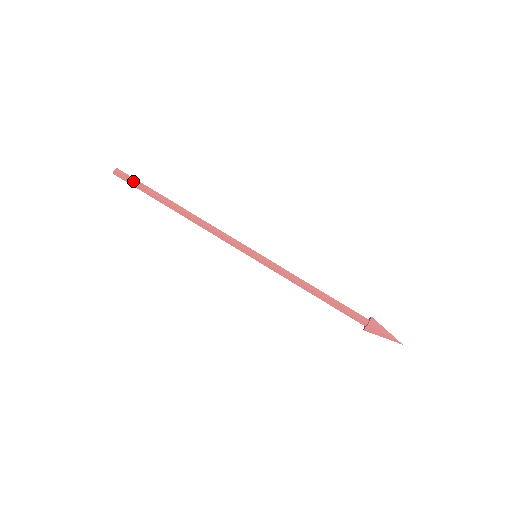
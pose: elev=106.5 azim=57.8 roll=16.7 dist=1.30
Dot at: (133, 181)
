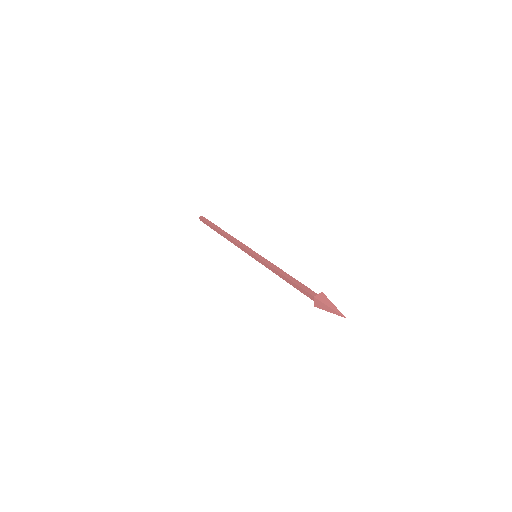
Dot at: occluded
